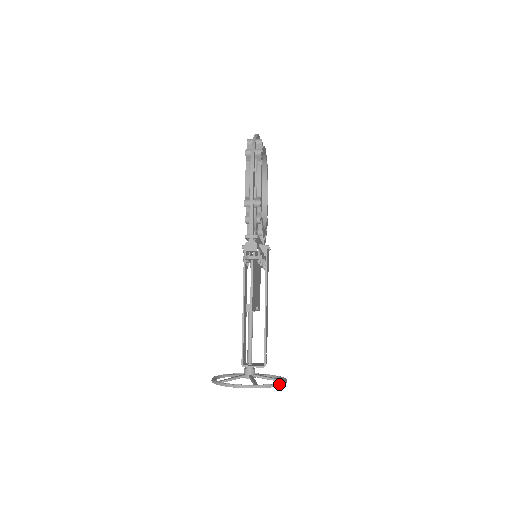
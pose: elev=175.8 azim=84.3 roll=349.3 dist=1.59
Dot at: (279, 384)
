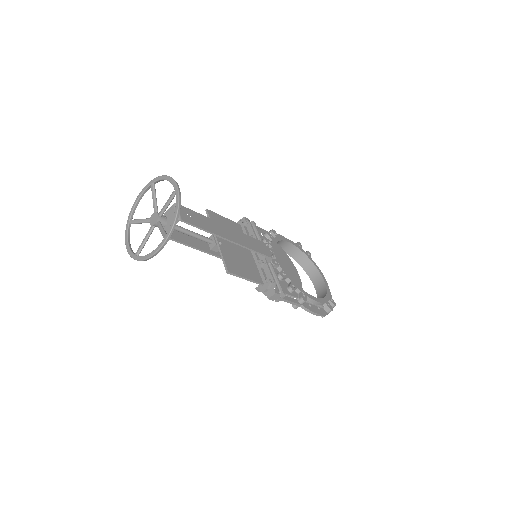
Dot at: (170, 177)
